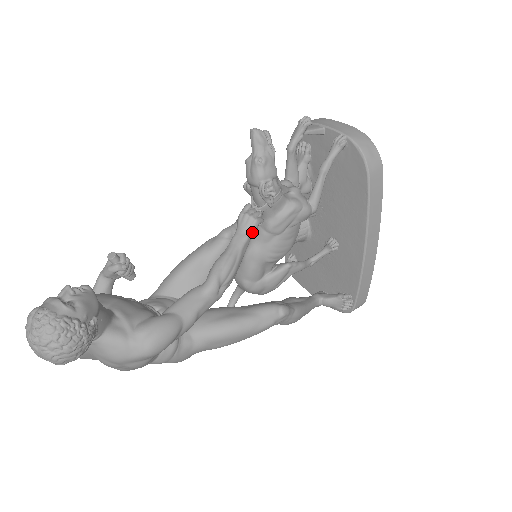
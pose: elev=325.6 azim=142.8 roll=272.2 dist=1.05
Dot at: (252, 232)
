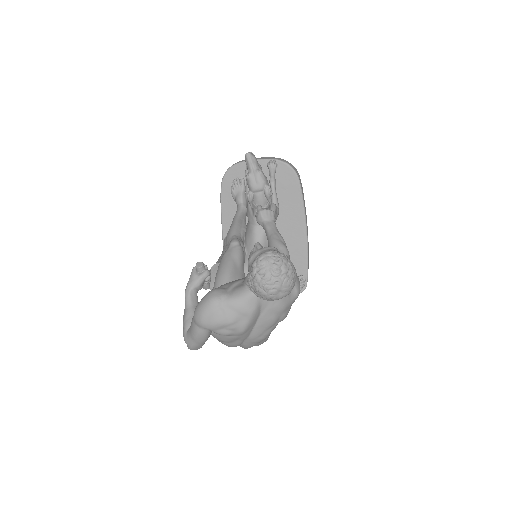
Dot at: (274, 220)
